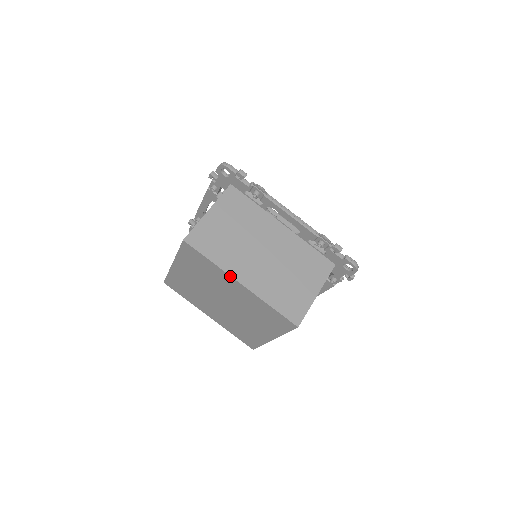
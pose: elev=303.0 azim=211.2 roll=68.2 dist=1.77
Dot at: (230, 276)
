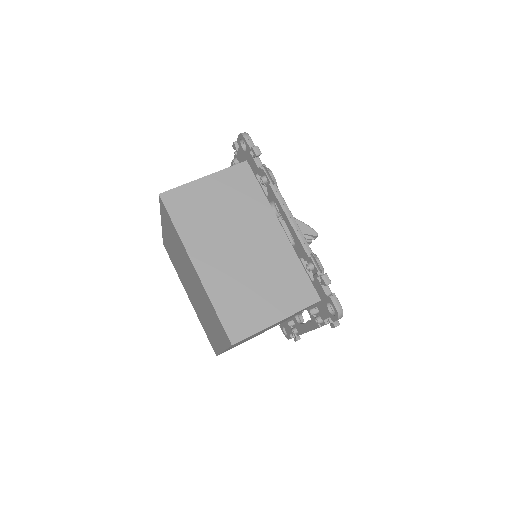
Dot at: (187, 253)
